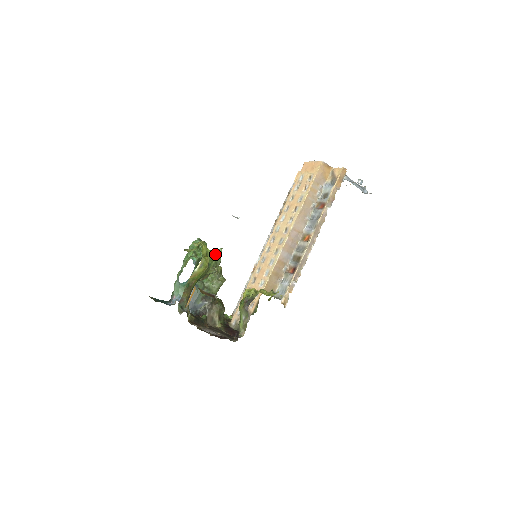
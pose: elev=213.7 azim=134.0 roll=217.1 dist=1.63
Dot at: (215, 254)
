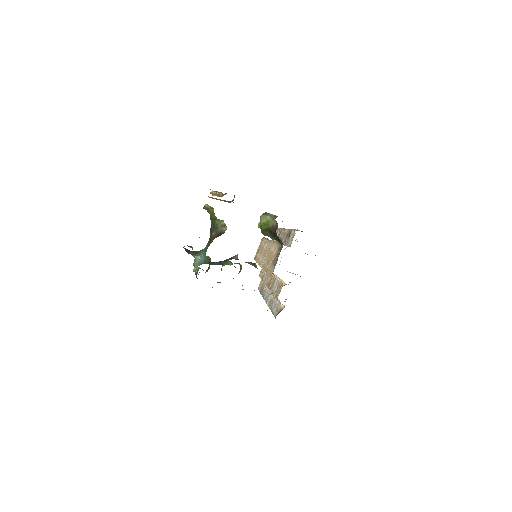
Dot at: occluded
